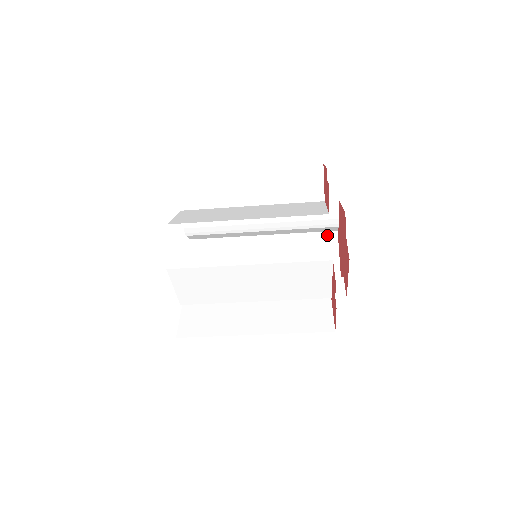
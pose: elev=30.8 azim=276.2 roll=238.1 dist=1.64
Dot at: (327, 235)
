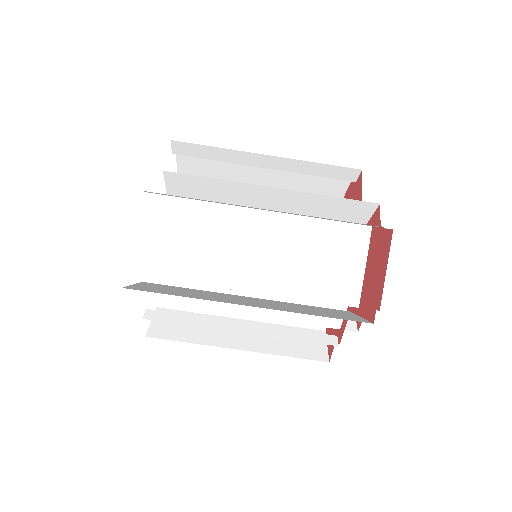
Dot at: occluded
